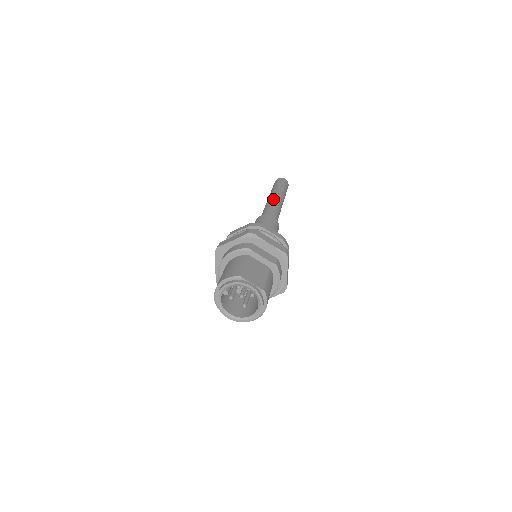
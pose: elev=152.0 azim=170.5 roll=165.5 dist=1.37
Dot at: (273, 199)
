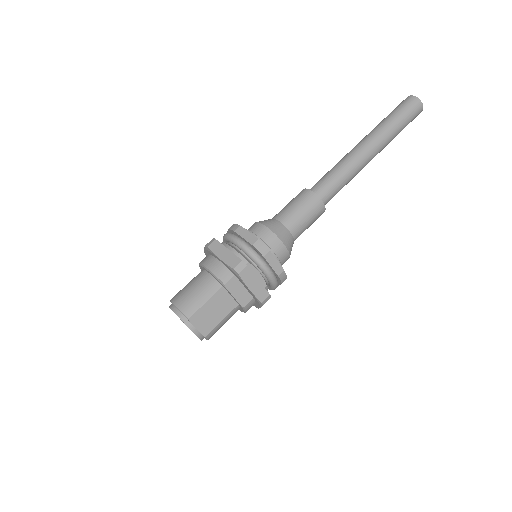
Dot at: (359, 155)
